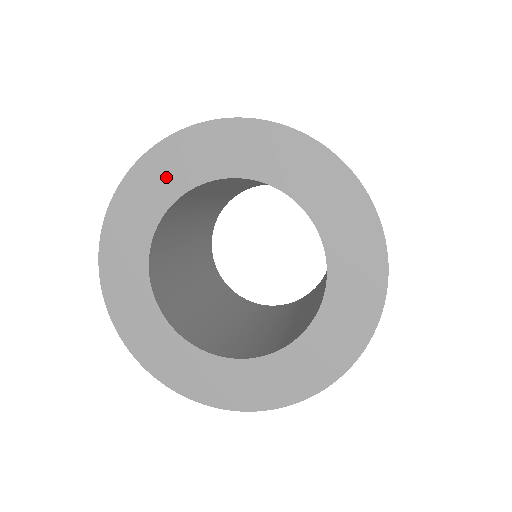
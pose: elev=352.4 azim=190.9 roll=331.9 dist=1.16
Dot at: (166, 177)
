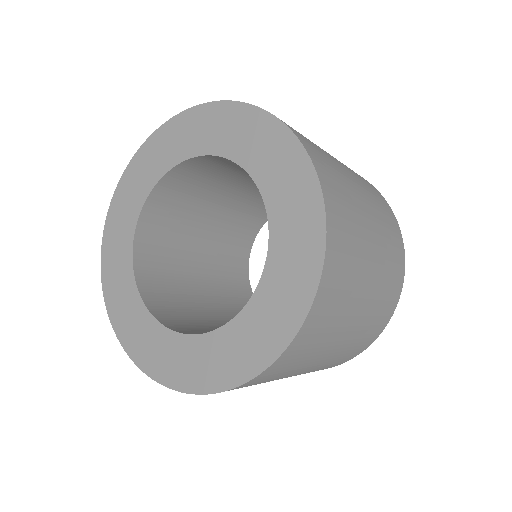
Dot at: (130, 199)
